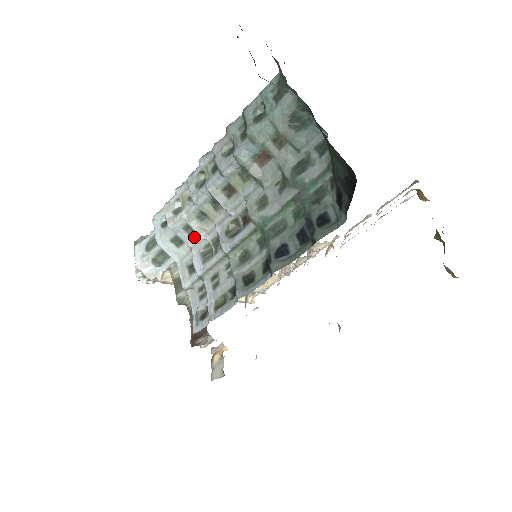
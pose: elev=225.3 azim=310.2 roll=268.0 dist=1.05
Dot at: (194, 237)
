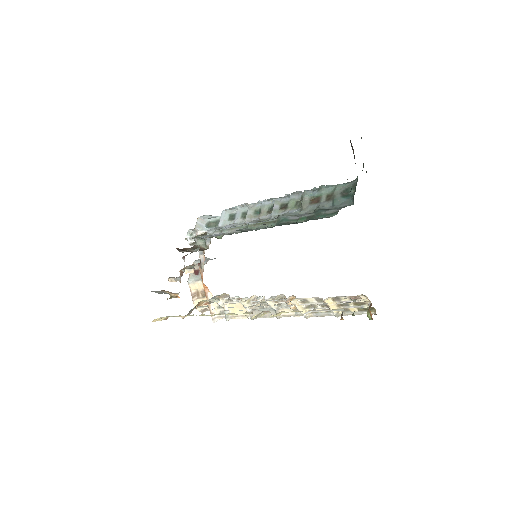
Dot at: (242, 220)
